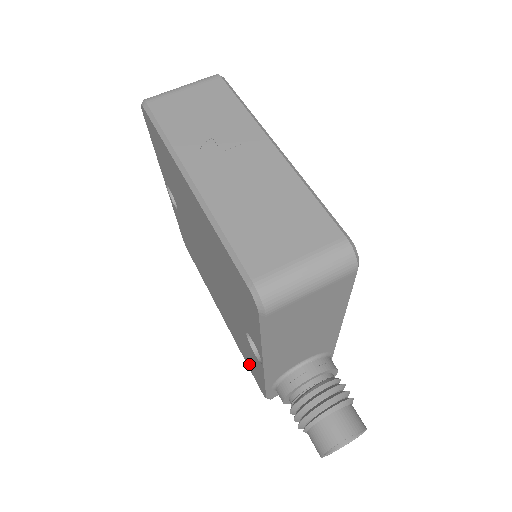
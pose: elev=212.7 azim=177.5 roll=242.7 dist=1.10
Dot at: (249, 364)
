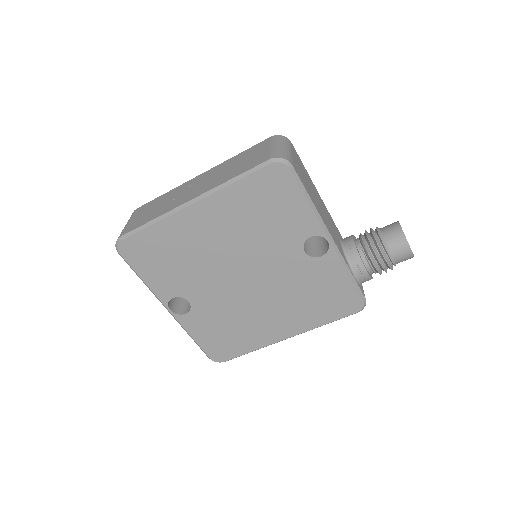
Dot at: (333, 308)
